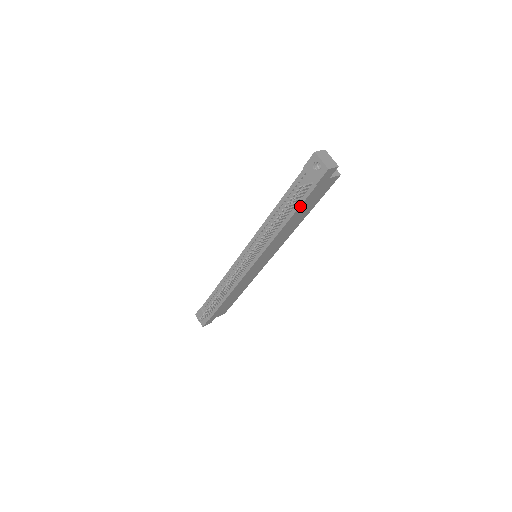
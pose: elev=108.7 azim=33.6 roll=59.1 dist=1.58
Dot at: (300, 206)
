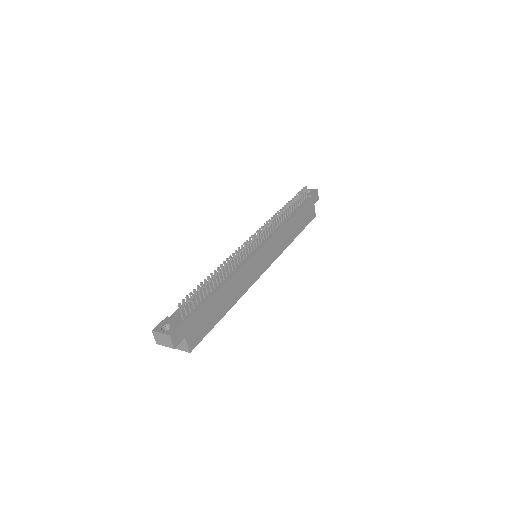
Dot at: (301, 208)
